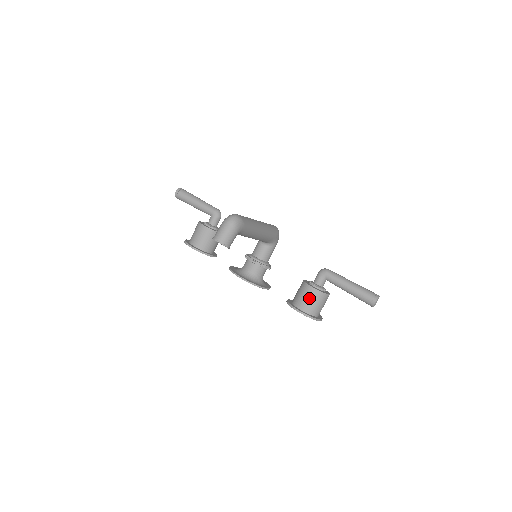
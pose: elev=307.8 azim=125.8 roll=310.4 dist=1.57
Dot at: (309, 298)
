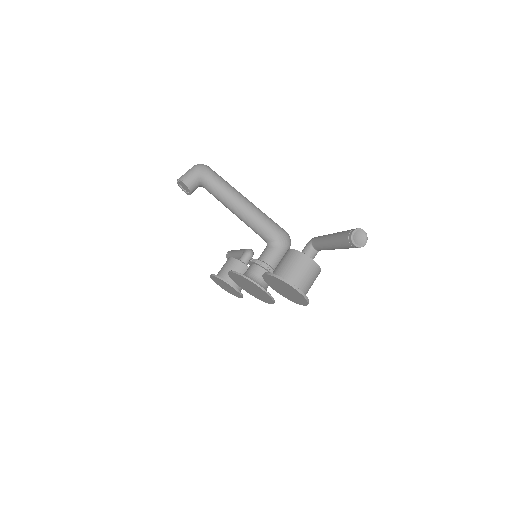
Dot at: (283, 260)
